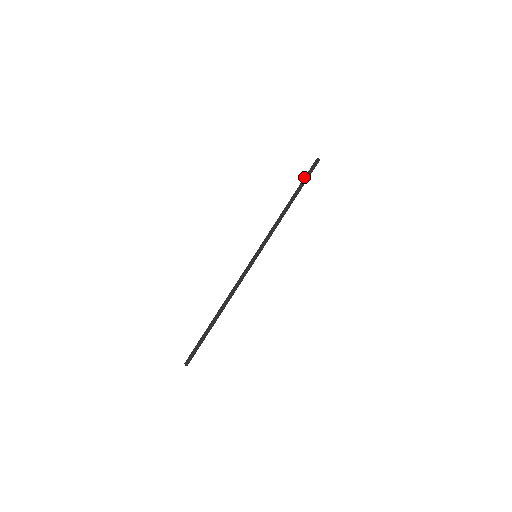
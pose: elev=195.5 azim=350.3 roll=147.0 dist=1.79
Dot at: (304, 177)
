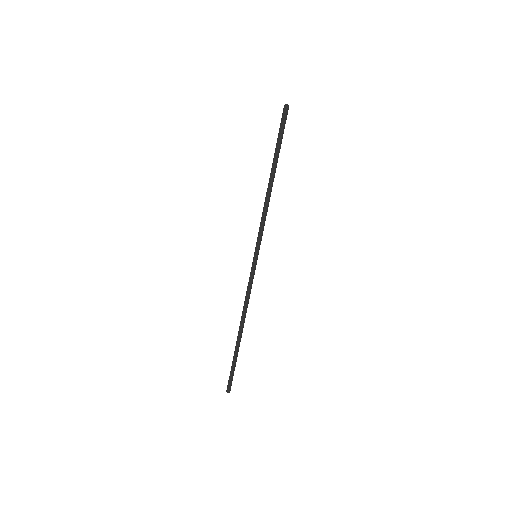
Dot at: (280, 138)
